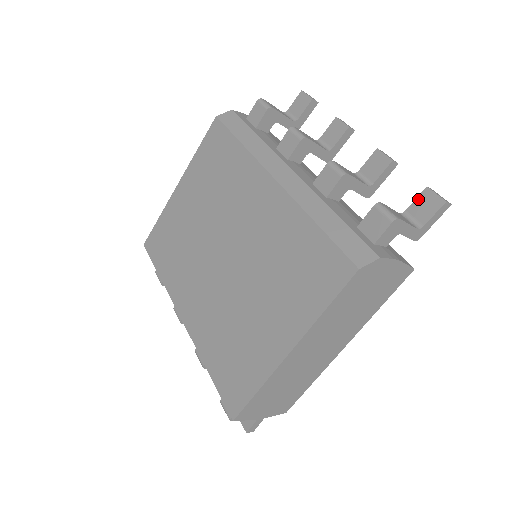
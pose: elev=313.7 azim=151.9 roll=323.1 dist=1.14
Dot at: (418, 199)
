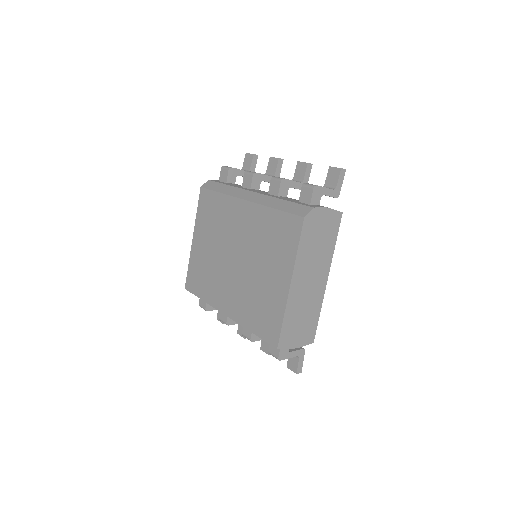
Dot at: (328, 175)
